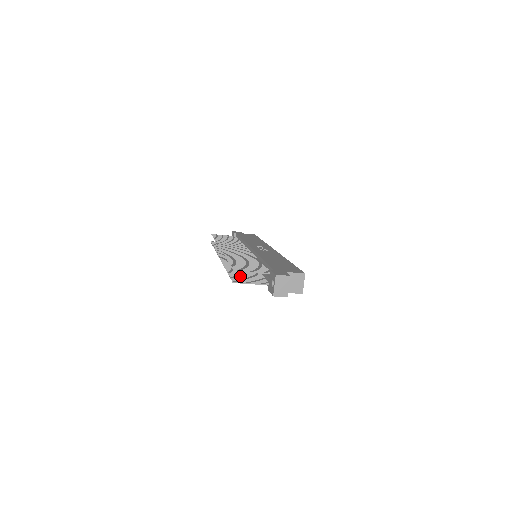
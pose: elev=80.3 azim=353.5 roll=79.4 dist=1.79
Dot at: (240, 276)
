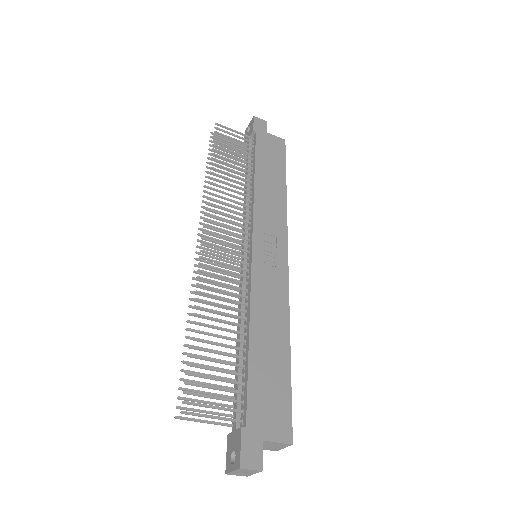
Dot at: occluded
